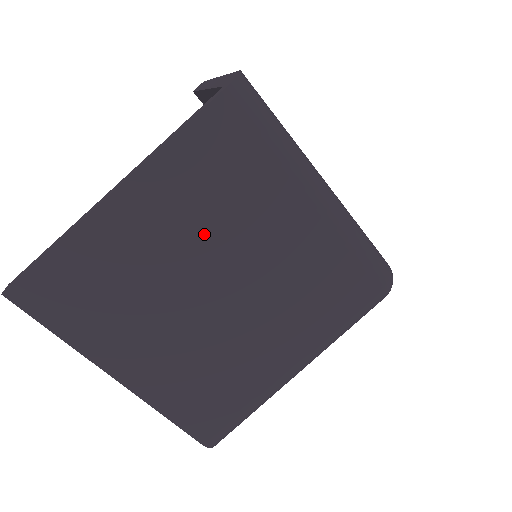
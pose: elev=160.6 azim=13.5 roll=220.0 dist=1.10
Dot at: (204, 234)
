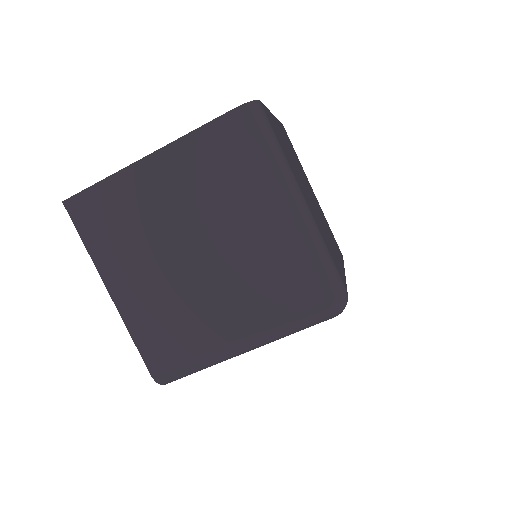
Dot at: (197, 206)
